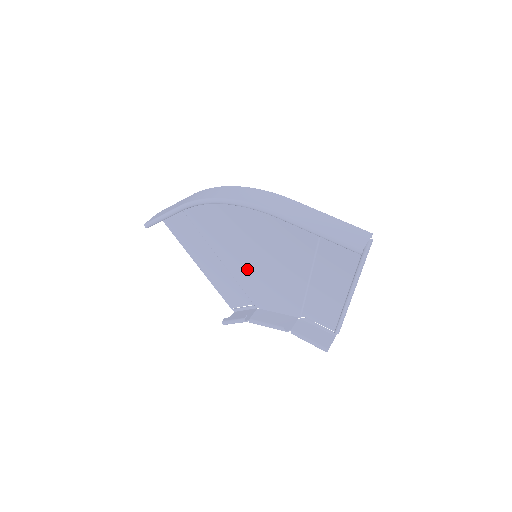
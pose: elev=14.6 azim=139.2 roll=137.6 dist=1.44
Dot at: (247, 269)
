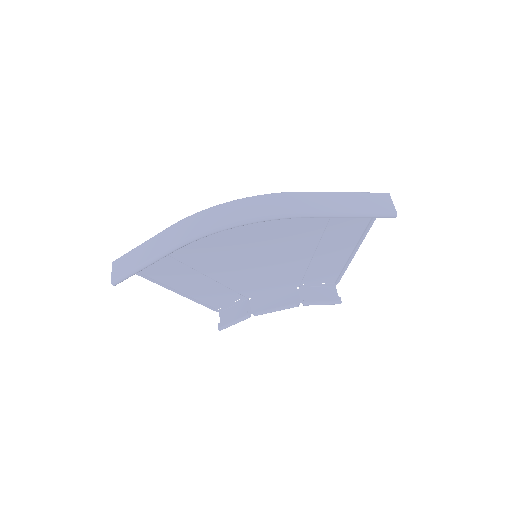
Dot at: (240, 271)
